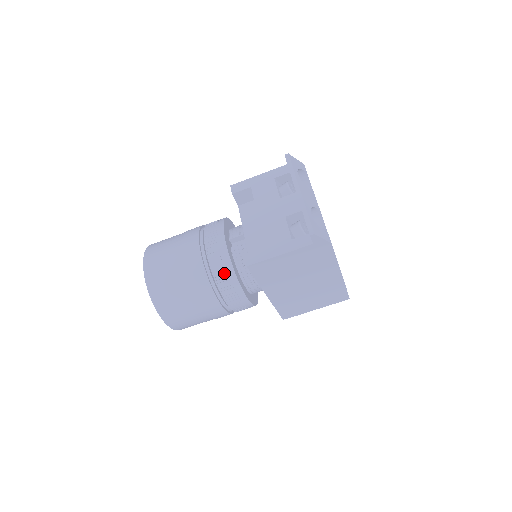
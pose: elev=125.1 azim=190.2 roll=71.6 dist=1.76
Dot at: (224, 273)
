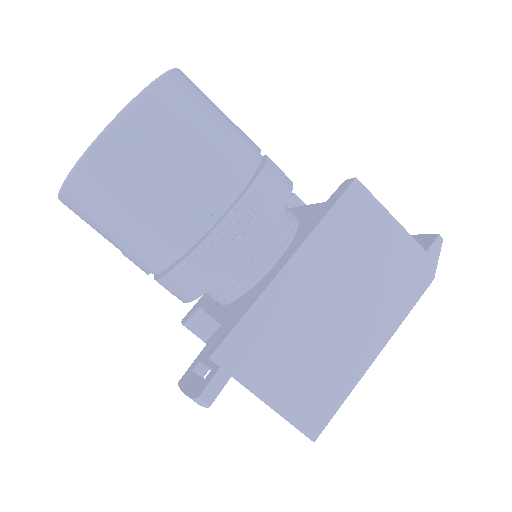
Dot at: (280, 177)
